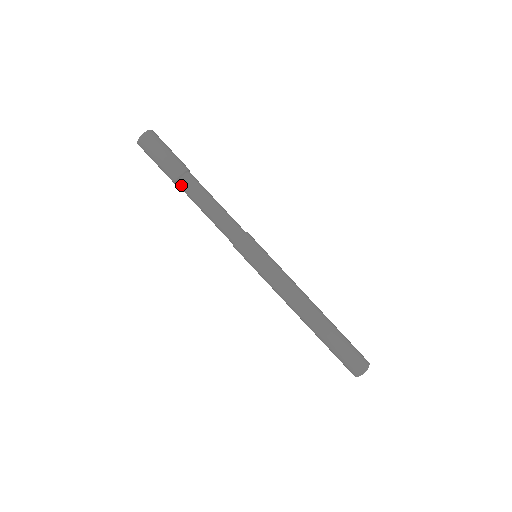
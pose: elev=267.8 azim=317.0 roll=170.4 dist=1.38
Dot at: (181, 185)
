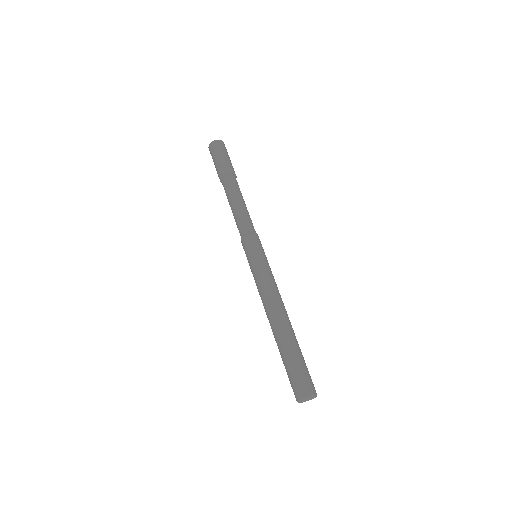
Dot at: (230, 179)
